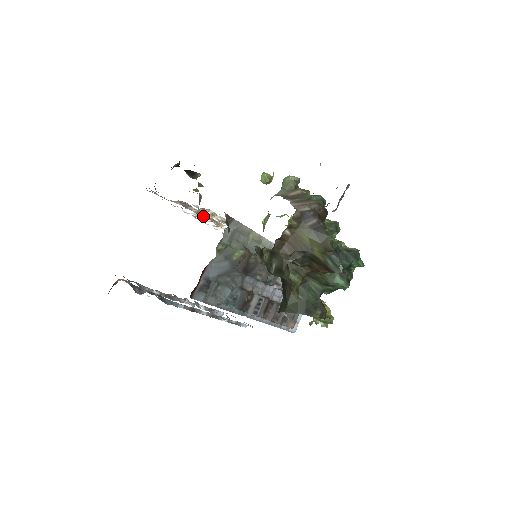
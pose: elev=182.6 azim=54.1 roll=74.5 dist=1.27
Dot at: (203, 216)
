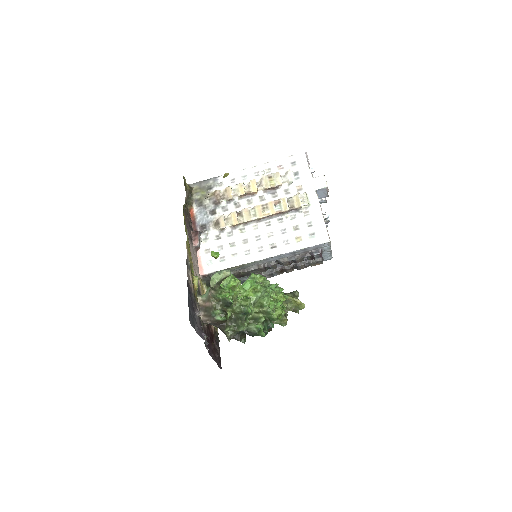
Dot at: (234, 201)
